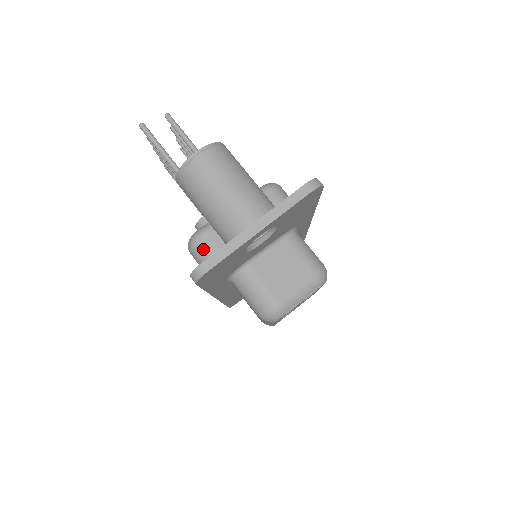
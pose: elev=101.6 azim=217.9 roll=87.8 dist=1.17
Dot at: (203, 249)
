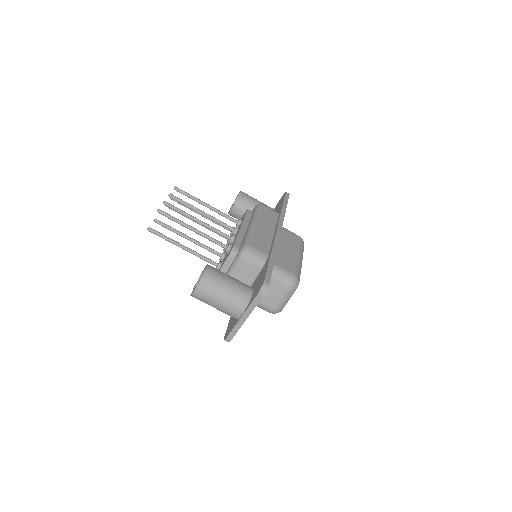
Dot at: occluded
